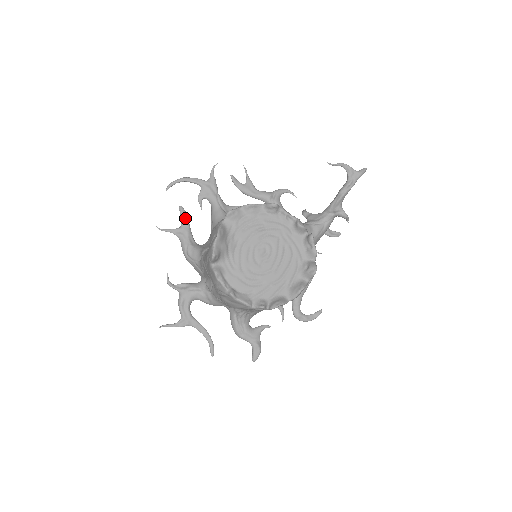
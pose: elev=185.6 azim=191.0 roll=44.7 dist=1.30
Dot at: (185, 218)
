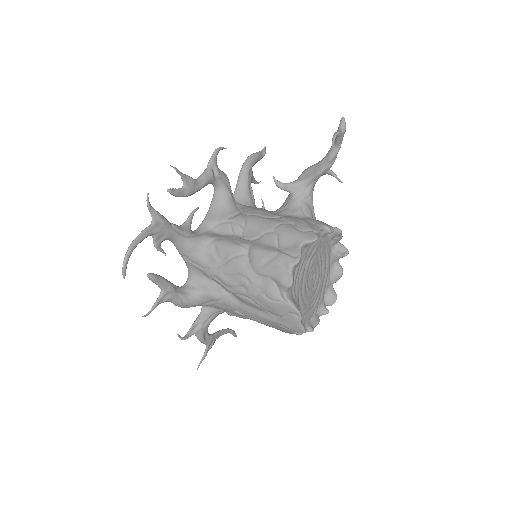
Dot at: (161, 281)
